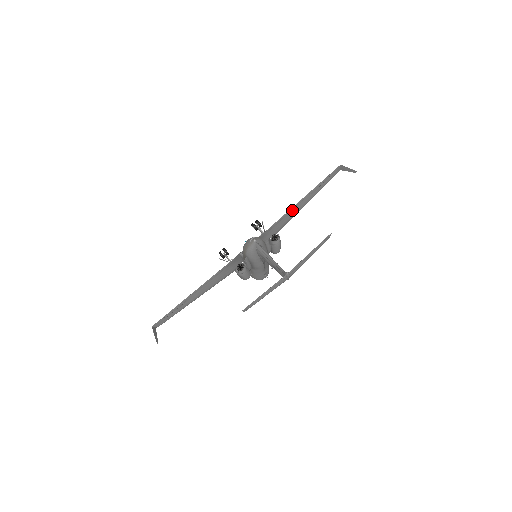
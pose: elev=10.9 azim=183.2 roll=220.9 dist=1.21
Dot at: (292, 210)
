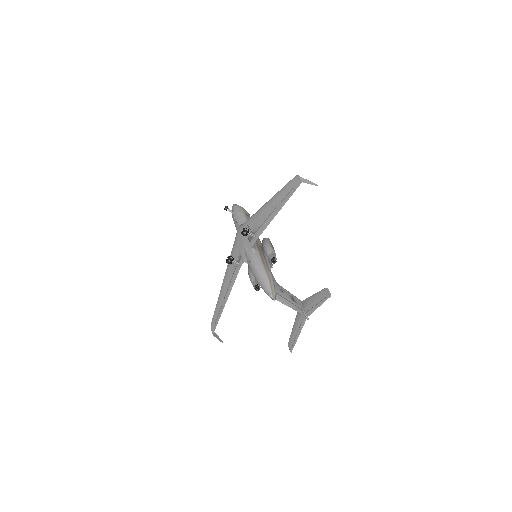
Dot at: (271, 217)
